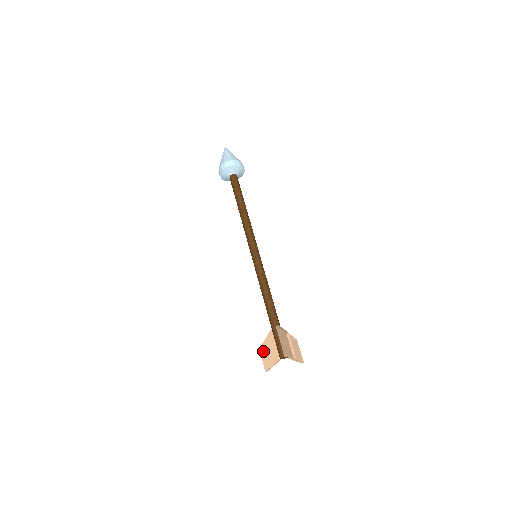
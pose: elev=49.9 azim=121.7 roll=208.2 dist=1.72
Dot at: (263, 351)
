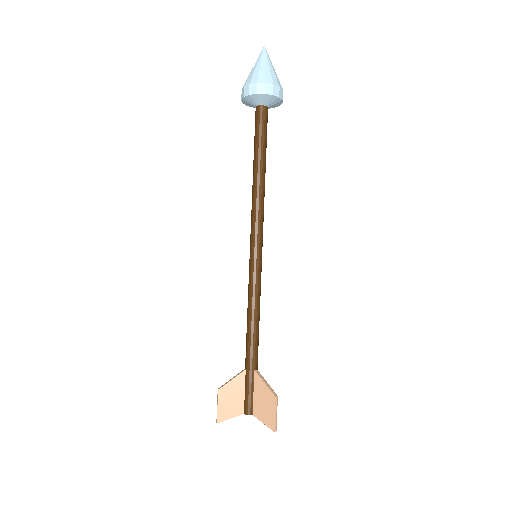
Dot at: (223, 395)
